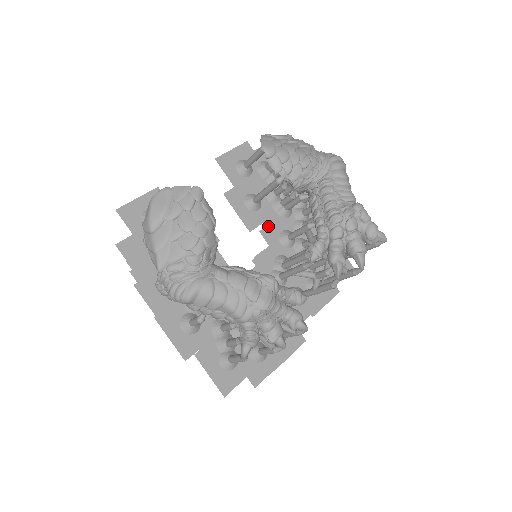
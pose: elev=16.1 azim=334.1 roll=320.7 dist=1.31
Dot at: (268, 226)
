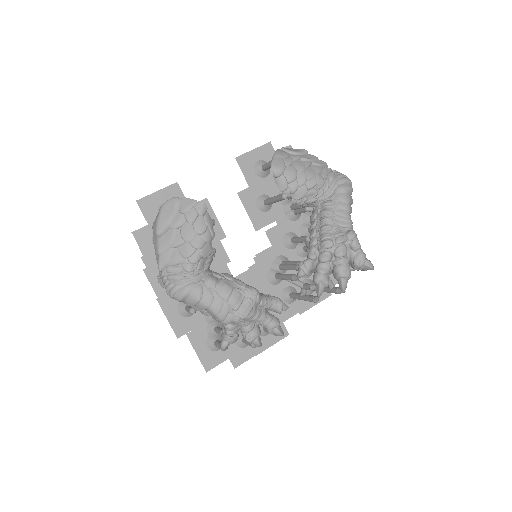
Dot at: (275, 227)
